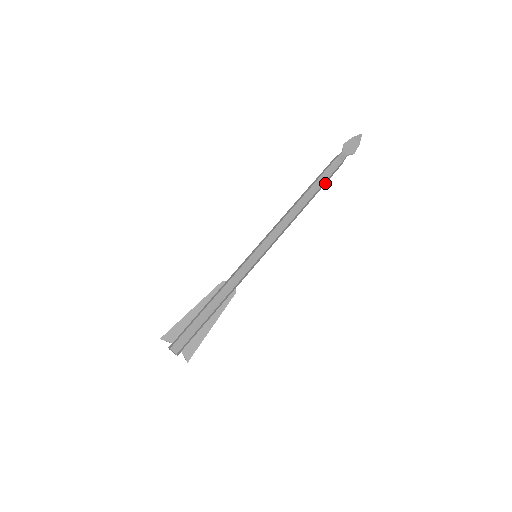
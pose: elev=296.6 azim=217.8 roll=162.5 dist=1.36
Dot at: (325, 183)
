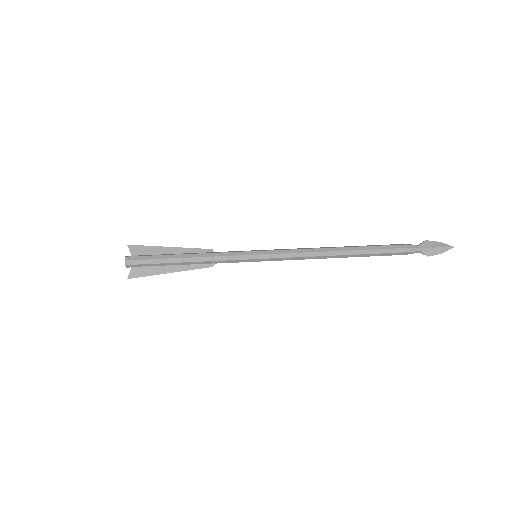
Dot at: (374, 255)
